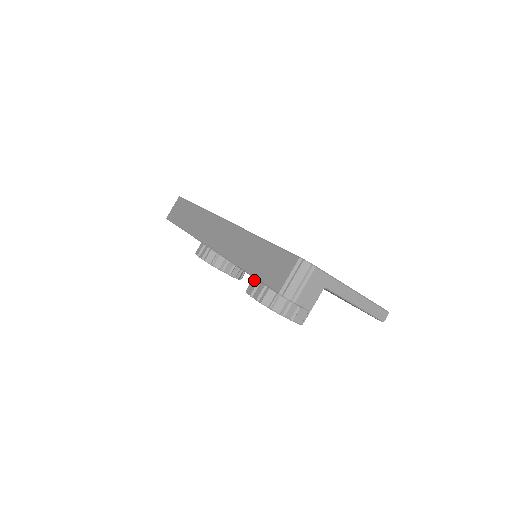
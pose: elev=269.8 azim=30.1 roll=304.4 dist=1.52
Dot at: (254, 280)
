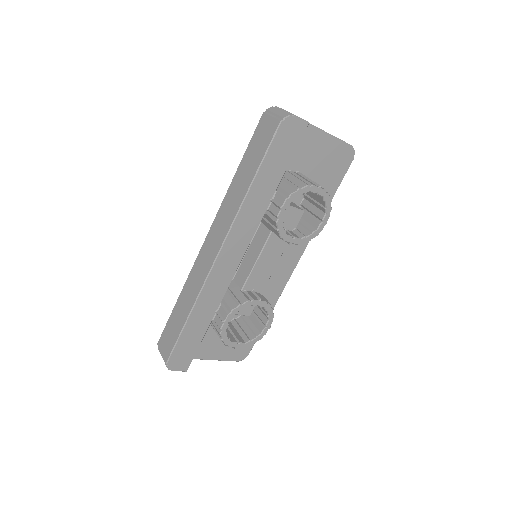
Dot at: (269, 210)
